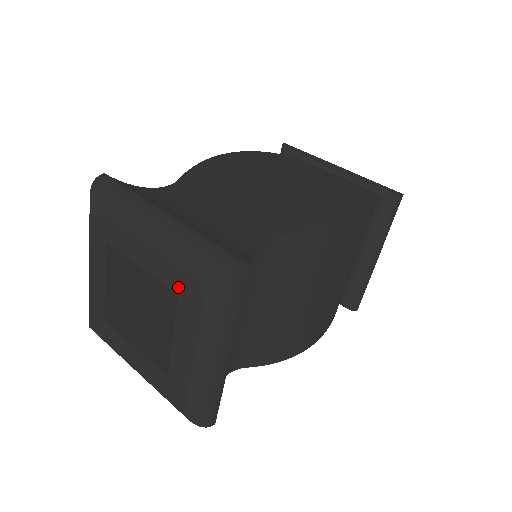
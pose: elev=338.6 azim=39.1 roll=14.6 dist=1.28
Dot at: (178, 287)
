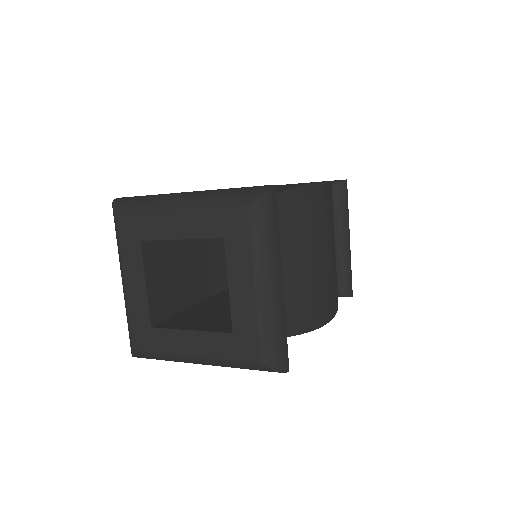
Dot at: (222, 230)
